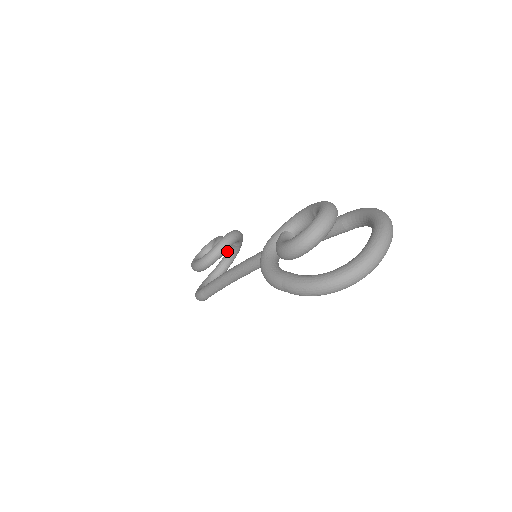
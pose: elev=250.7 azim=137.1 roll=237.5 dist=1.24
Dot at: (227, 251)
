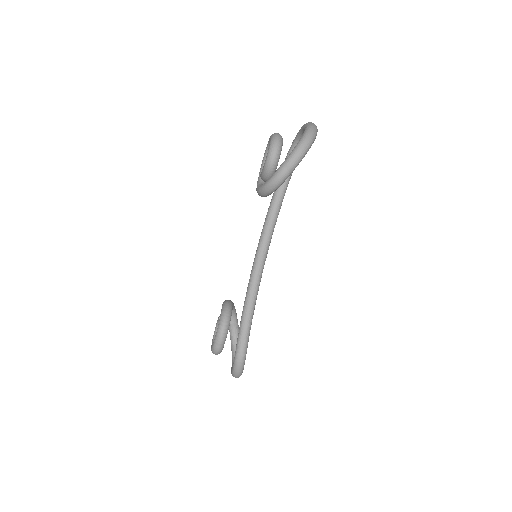
Dot at: (231, 341)
